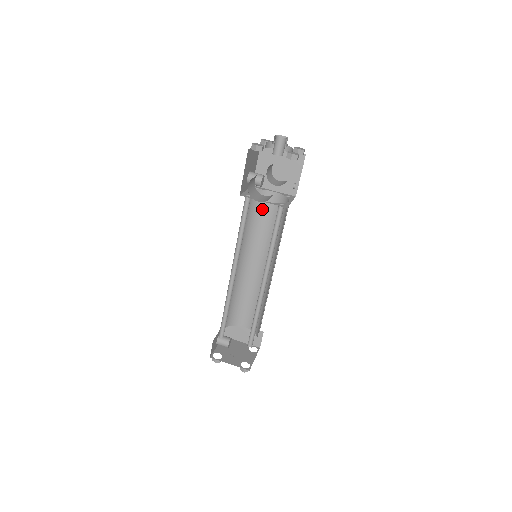
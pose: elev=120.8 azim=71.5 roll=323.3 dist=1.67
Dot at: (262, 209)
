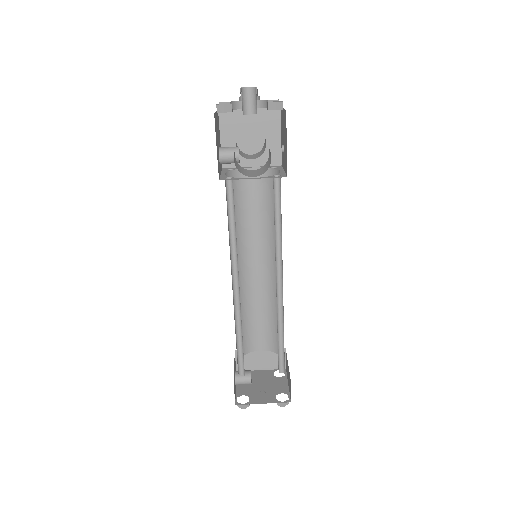
Dot at: (243, 195)
